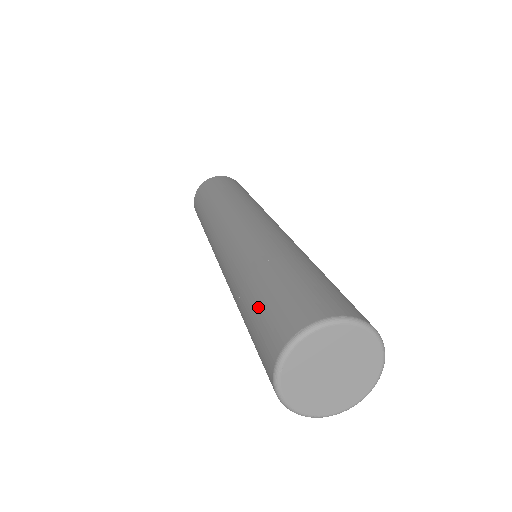
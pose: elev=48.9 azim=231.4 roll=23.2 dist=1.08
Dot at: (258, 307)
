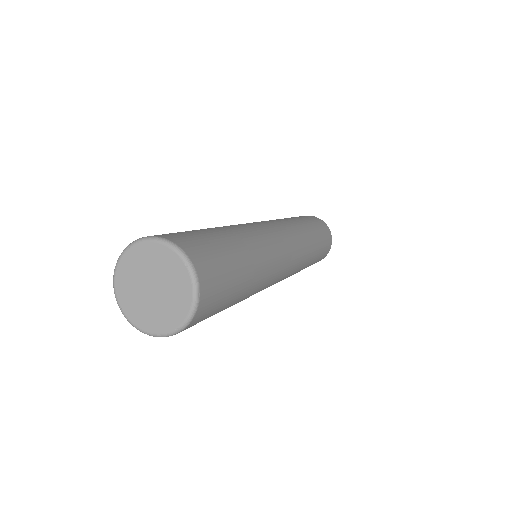
Dot at: occluded
